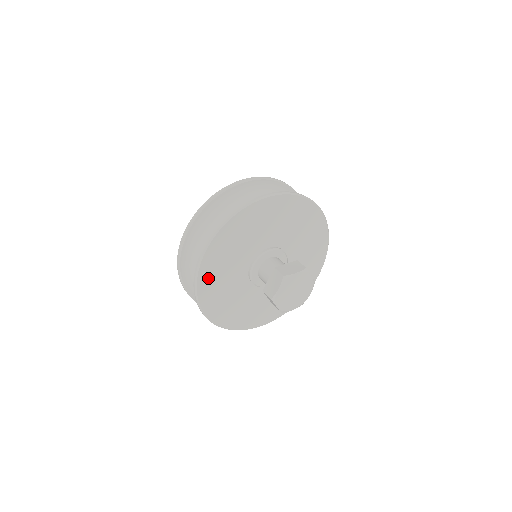
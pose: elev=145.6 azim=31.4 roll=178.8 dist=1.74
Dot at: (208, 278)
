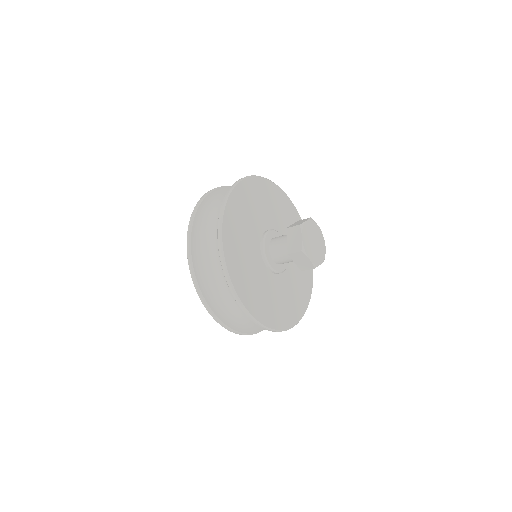
Dot at: (239, 199)
